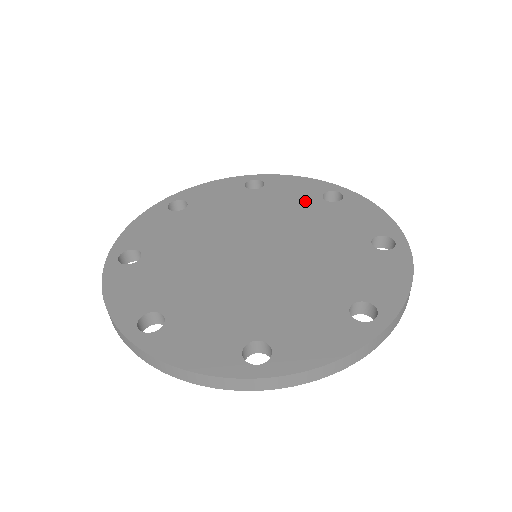
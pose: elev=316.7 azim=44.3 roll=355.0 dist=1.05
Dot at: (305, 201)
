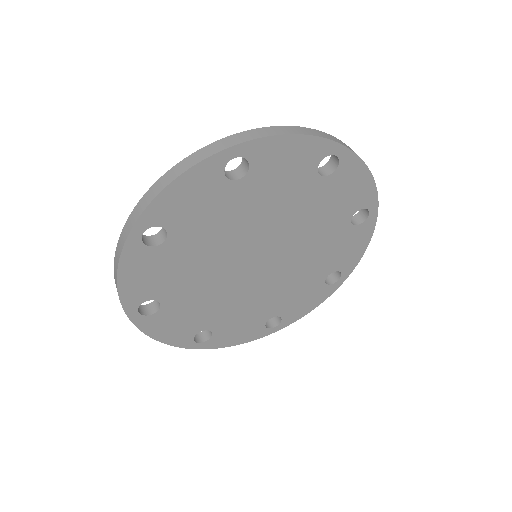
Dot at: occluded
